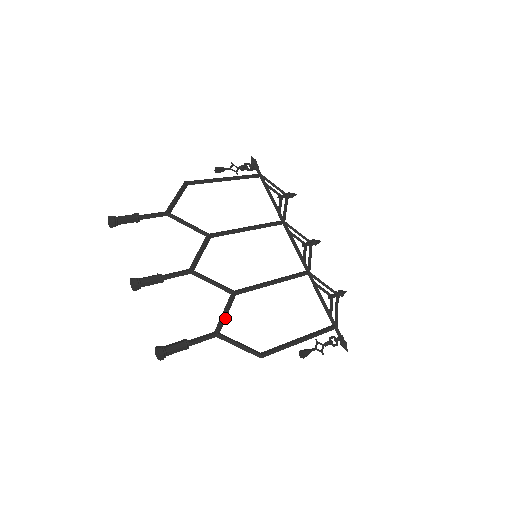
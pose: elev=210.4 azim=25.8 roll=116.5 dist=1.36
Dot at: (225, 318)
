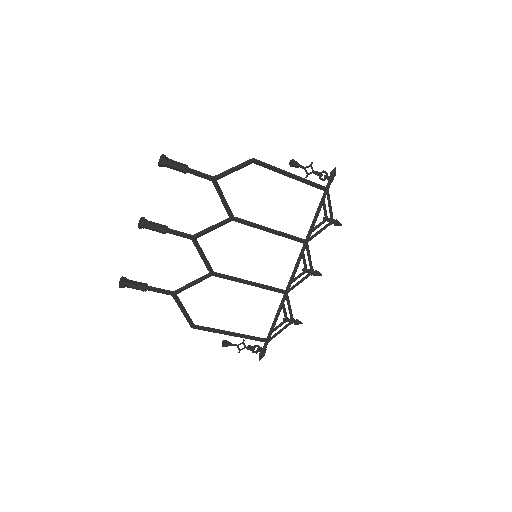
Dot at: (189, 287)
